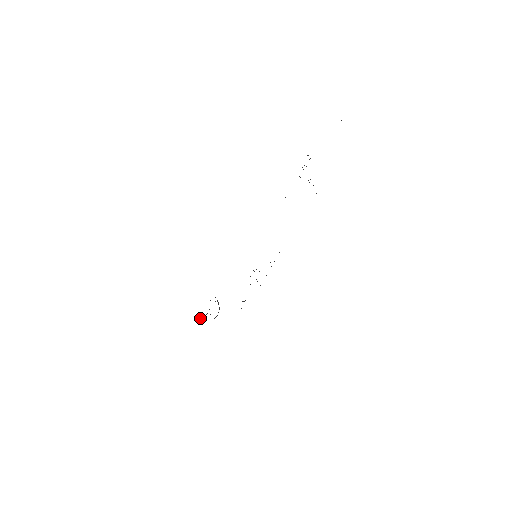
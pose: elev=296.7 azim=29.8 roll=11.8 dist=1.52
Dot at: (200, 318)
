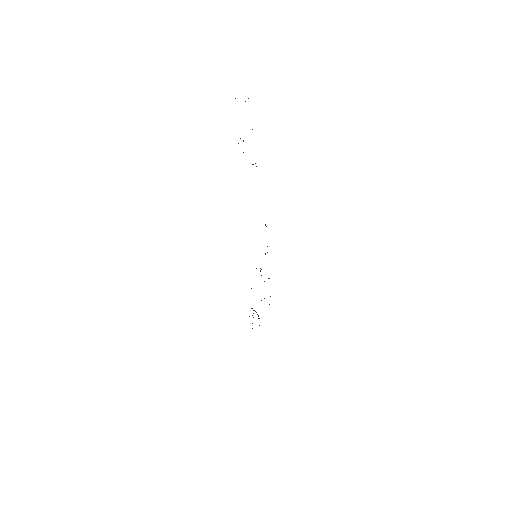
Dot at: occluded
